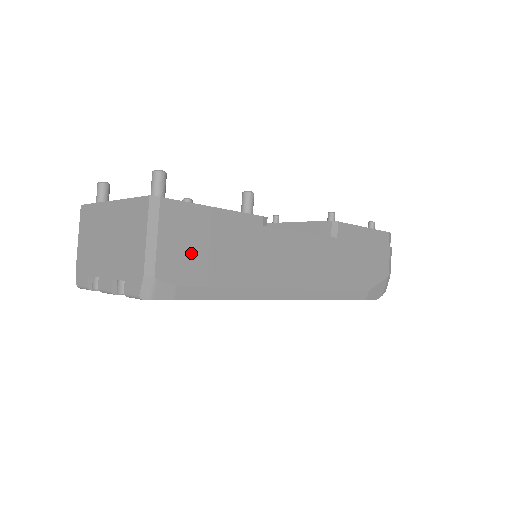
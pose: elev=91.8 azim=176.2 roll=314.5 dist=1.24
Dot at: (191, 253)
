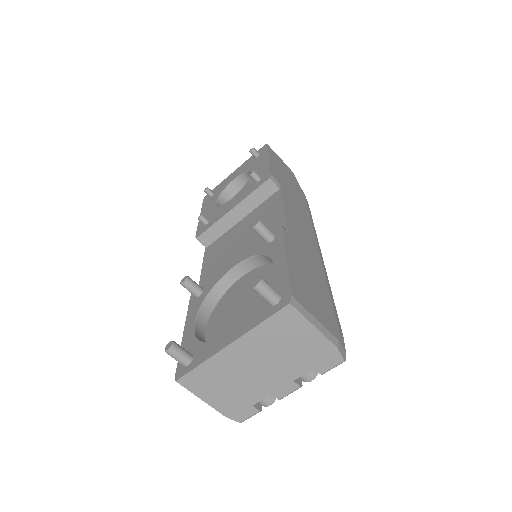
Dot at: (318, 301)
